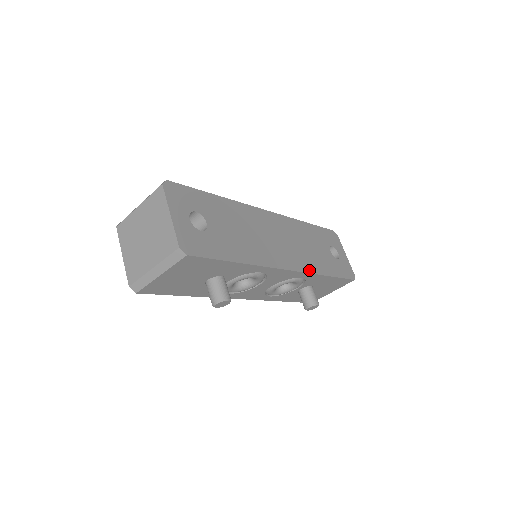
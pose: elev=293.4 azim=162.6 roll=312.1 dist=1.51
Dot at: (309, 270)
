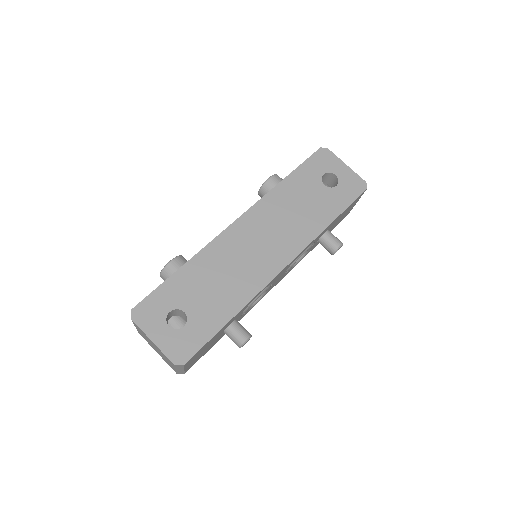
Dot at: (306, 243)
